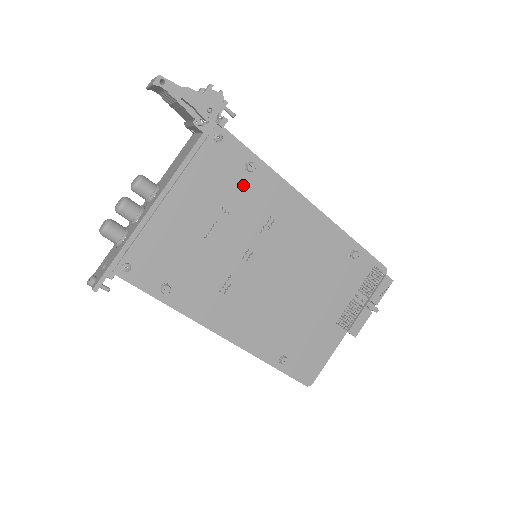
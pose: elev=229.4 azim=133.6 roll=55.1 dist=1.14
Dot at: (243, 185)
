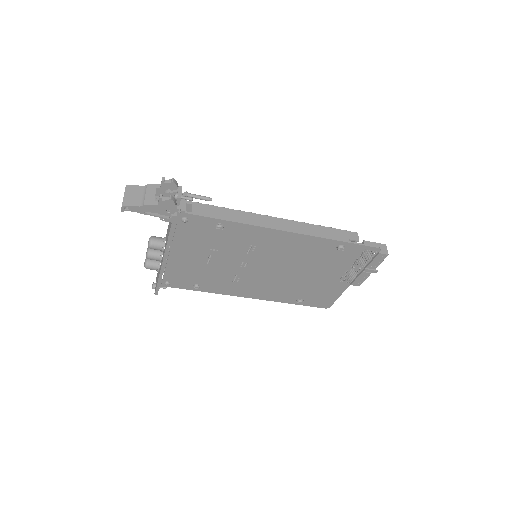
Dot at: (220, 236)
